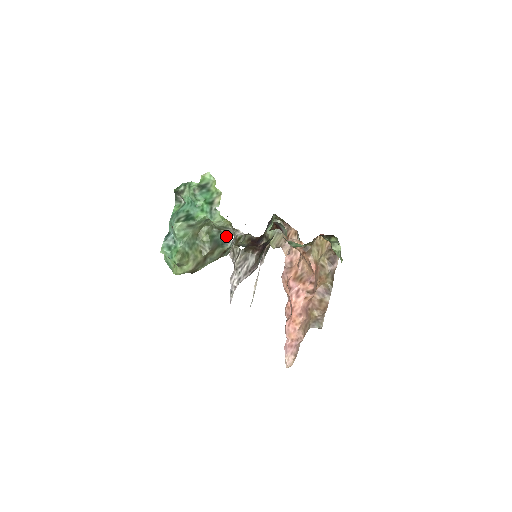
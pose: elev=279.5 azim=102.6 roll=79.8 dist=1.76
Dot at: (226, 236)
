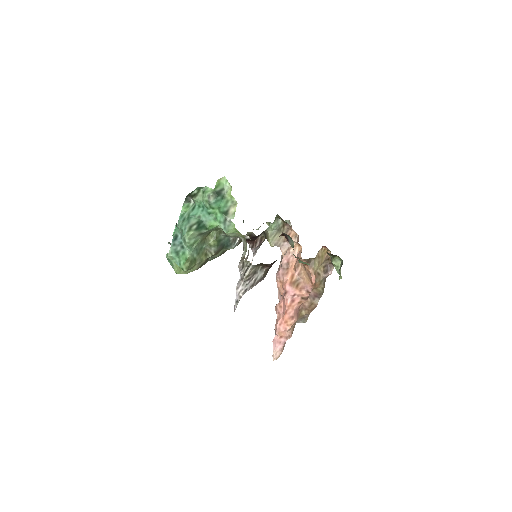
Dot at: (232, 239)
